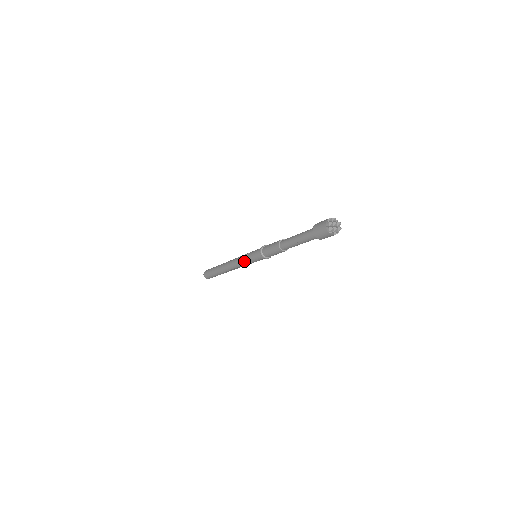
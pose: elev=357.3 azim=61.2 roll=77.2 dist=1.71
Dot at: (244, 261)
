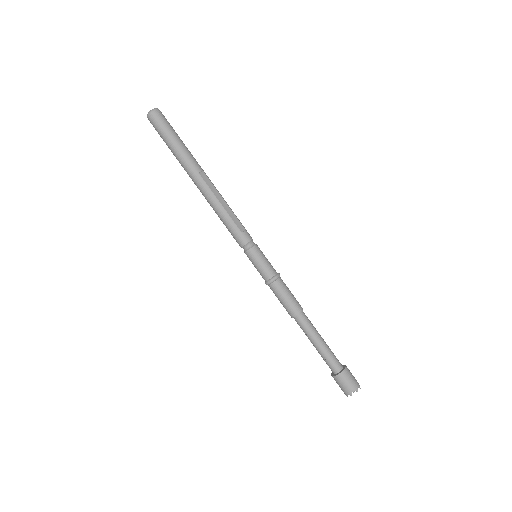
Dot at: (237, 242)
